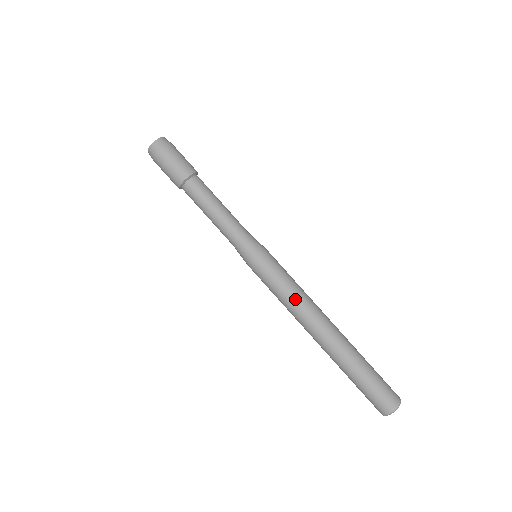
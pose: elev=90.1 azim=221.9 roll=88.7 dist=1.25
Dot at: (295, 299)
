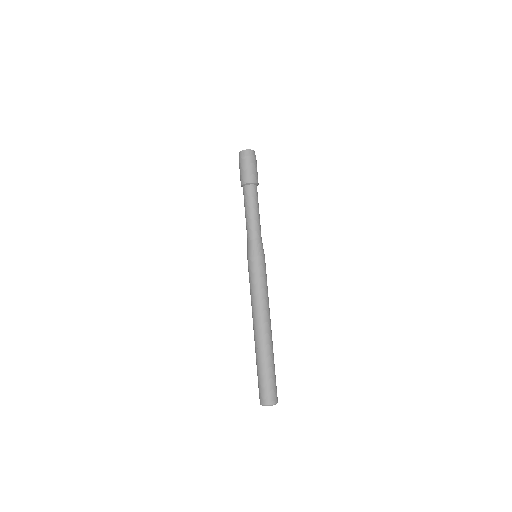
Dot at: (267, 296)
